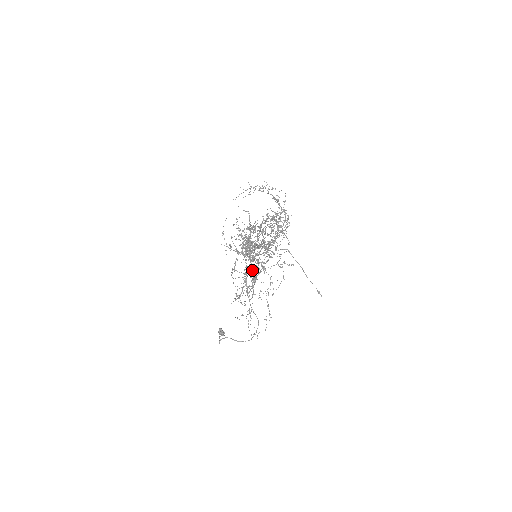
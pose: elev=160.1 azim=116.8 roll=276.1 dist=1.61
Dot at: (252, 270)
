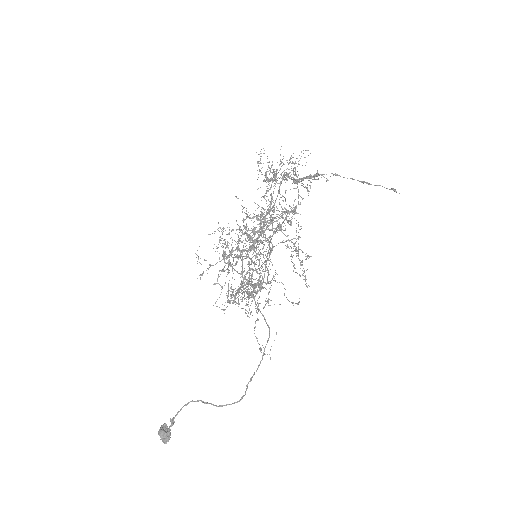
Dot at: occluded
